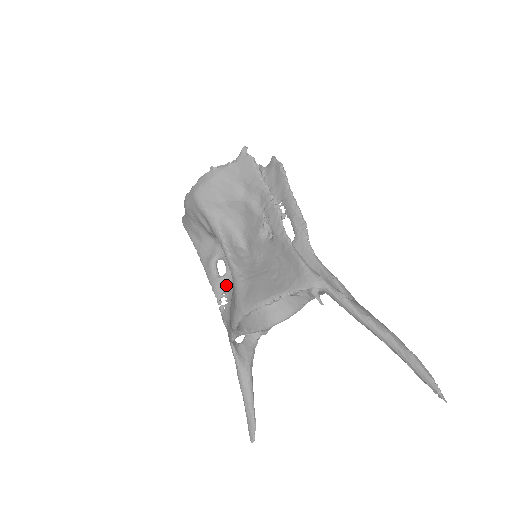
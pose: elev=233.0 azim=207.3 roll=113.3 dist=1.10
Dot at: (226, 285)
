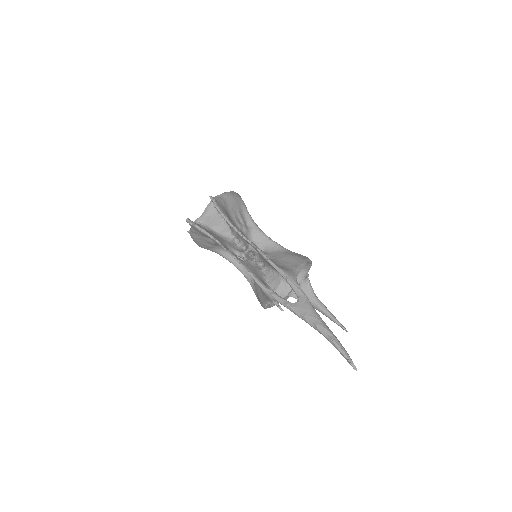
Dot at: occluded
